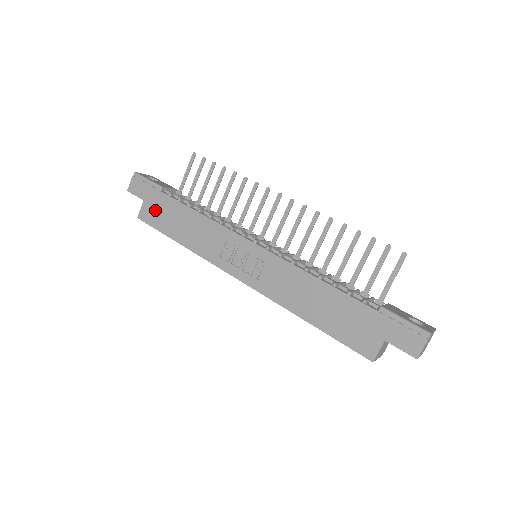
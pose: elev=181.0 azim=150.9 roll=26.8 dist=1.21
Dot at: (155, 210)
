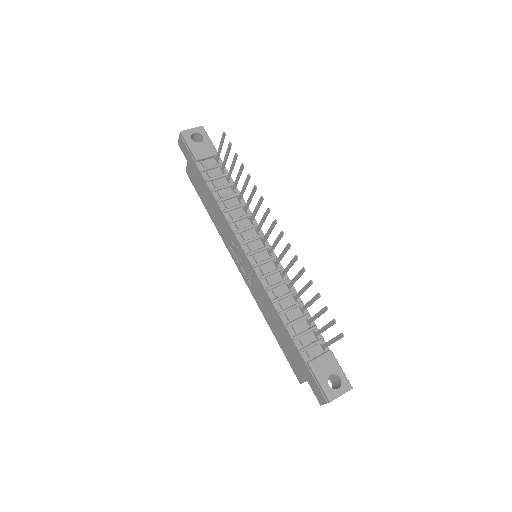
Dot at: (194, 176)
